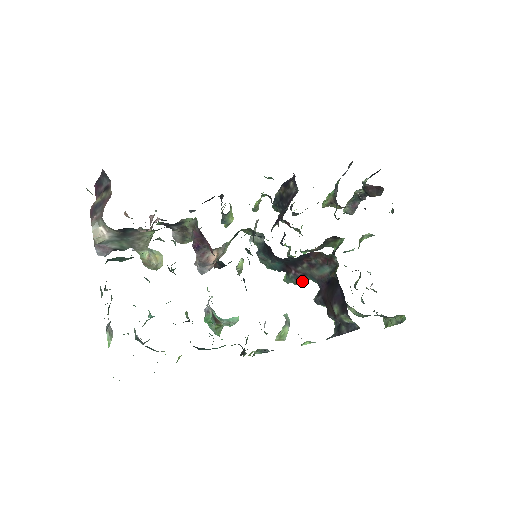
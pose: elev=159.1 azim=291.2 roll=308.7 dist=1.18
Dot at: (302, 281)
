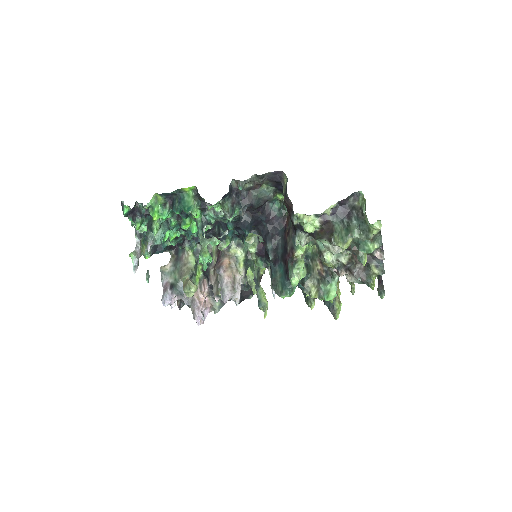
Dot at: (297, 262)
